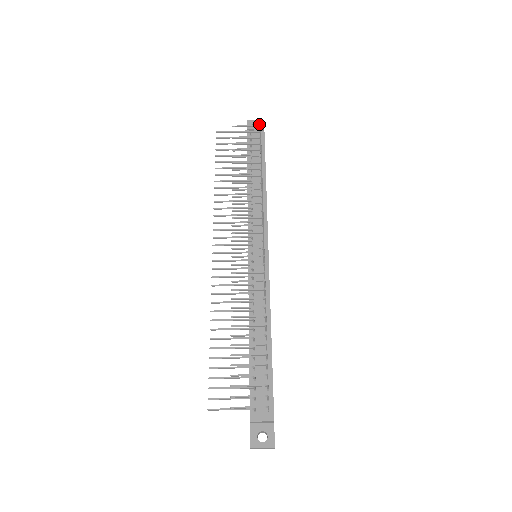
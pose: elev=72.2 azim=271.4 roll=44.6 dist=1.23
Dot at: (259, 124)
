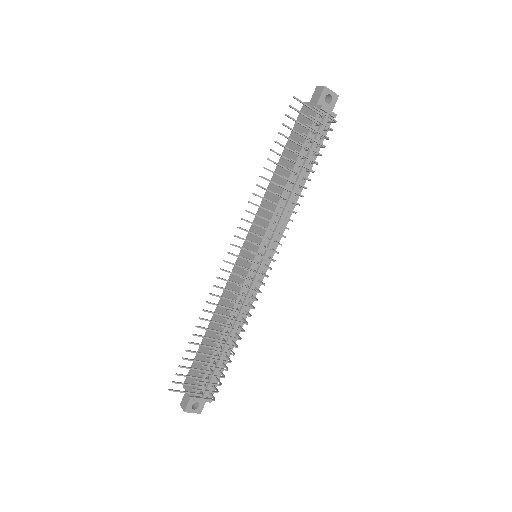
Dot at: (332, 100)
